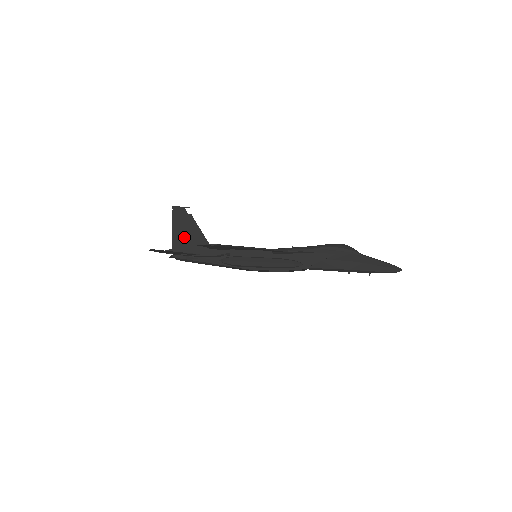
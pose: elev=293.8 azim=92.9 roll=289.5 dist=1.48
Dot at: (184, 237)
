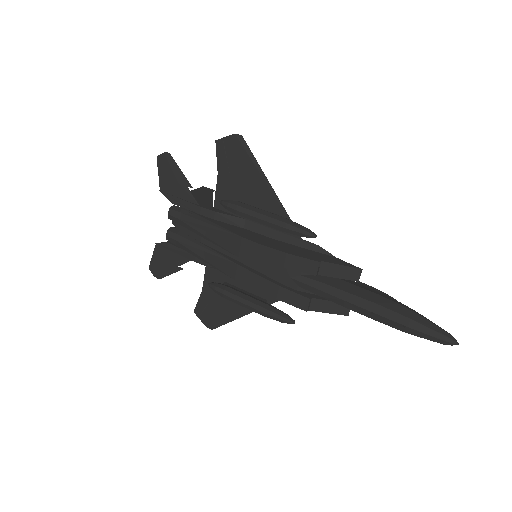
Dot at: (195, 197)
